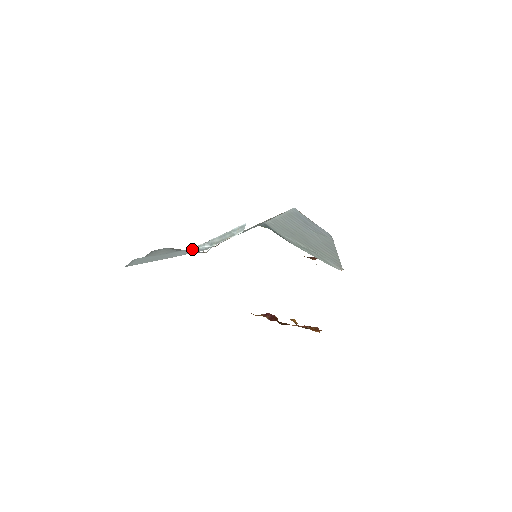
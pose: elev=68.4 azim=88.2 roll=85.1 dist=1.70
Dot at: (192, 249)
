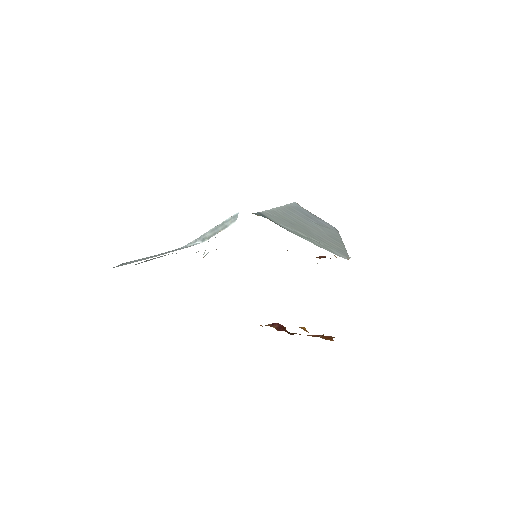
Dot at: (183, 247)
